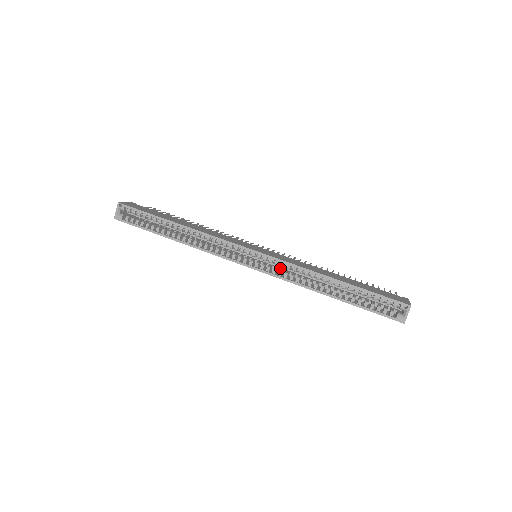
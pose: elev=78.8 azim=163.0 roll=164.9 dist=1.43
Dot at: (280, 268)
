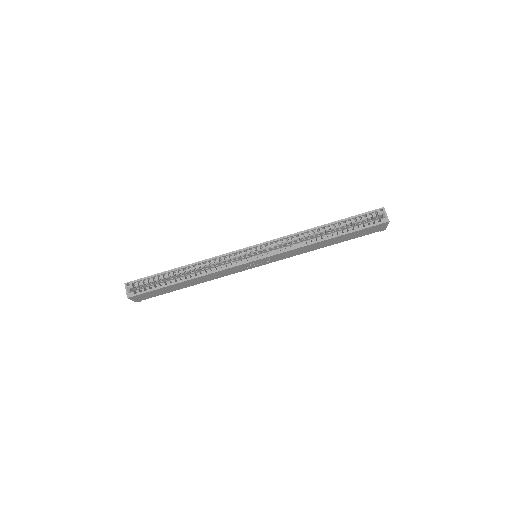
Dot at: (279, 251)
